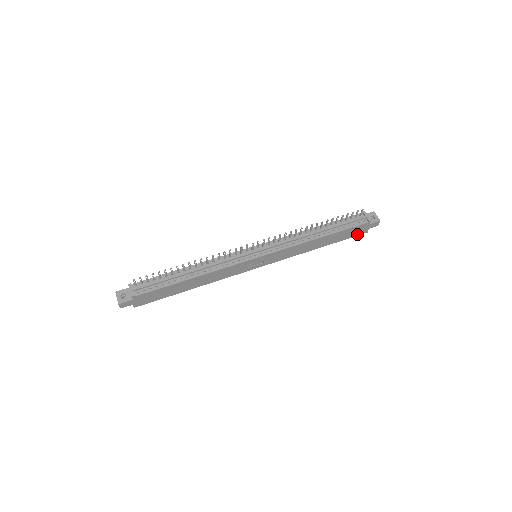
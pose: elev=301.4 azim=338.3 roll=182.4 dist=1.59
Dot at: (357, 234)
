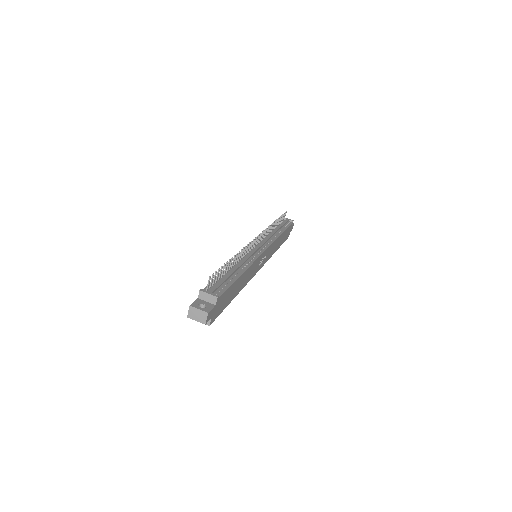
Dot at: (287, 237)
